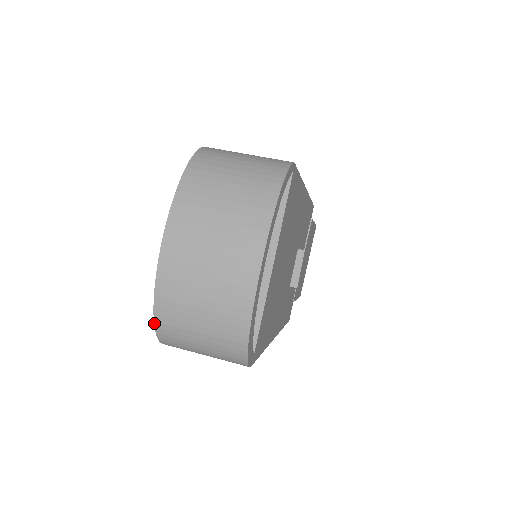
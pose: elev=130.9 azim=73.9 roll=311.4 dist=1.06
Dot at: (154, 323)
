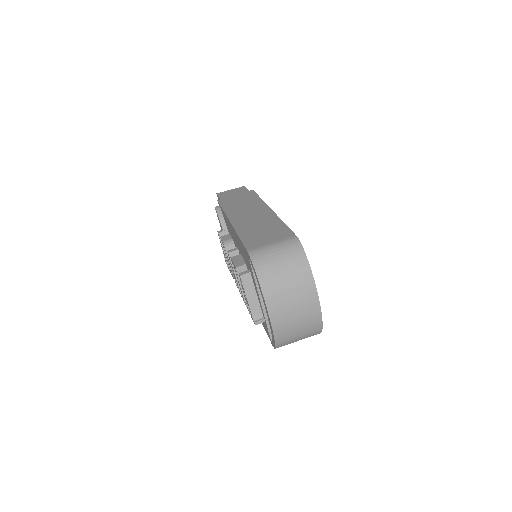
Dot at: (275, 346)
